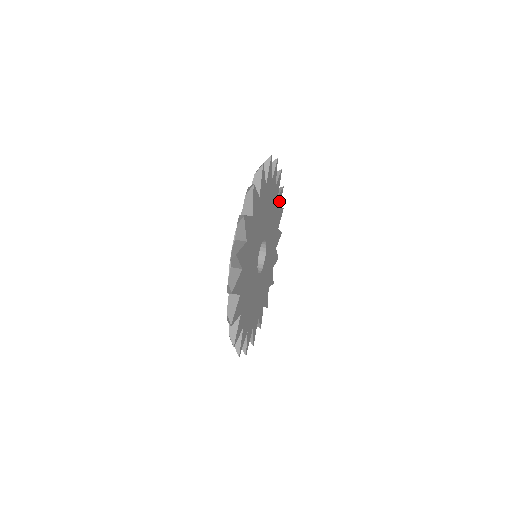
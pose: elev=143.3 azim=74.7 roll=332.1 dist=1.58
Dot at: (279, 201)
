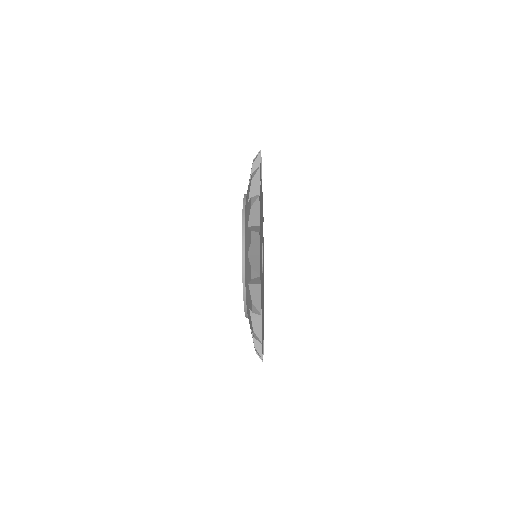
Dot at: occluded
